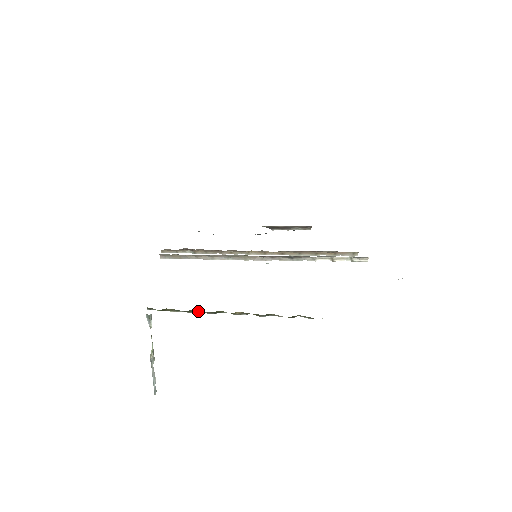
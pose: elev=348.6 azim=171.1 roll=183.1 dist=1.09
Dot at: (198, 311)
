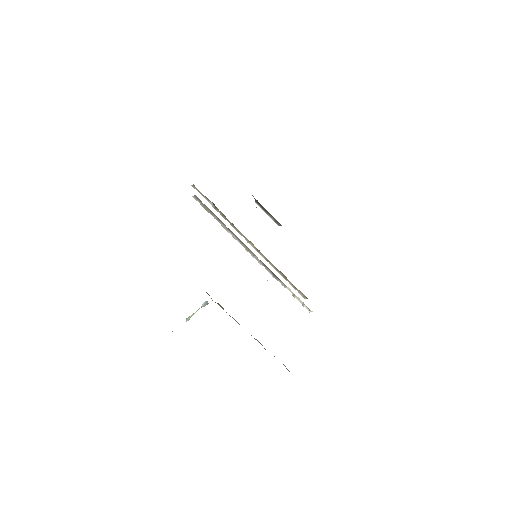
Dot at: (235, 320)
